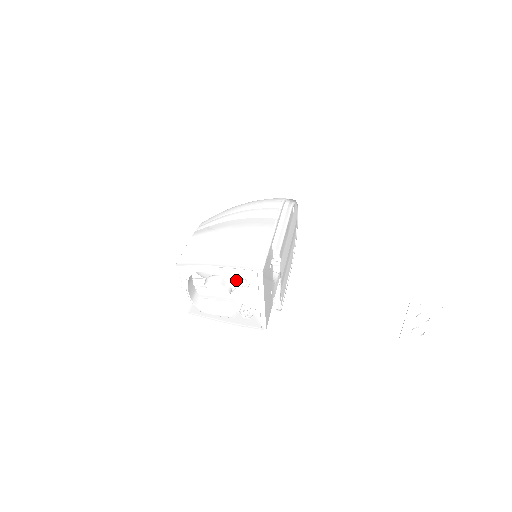
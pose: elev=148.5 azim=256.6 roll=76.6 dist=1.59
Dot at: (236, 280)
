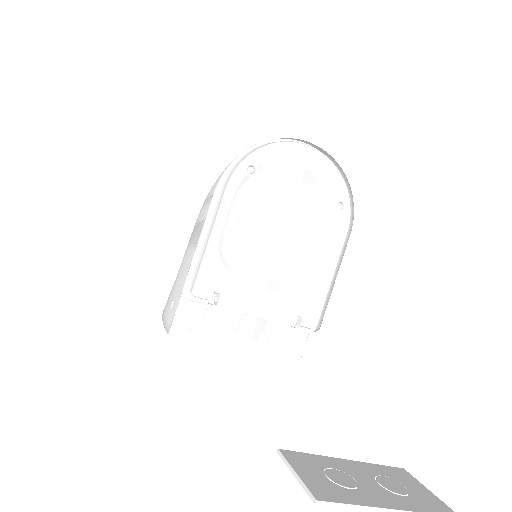
Dot at: occluded
